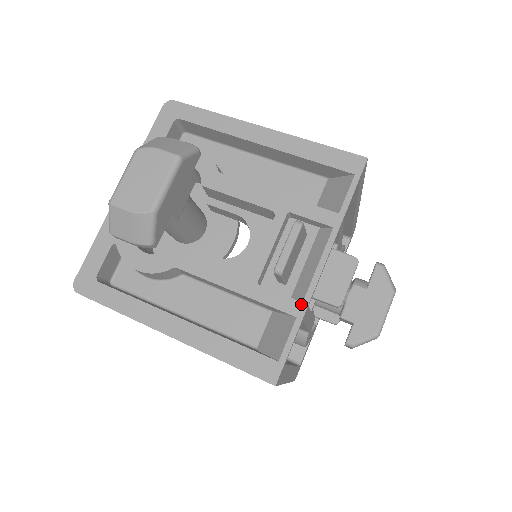
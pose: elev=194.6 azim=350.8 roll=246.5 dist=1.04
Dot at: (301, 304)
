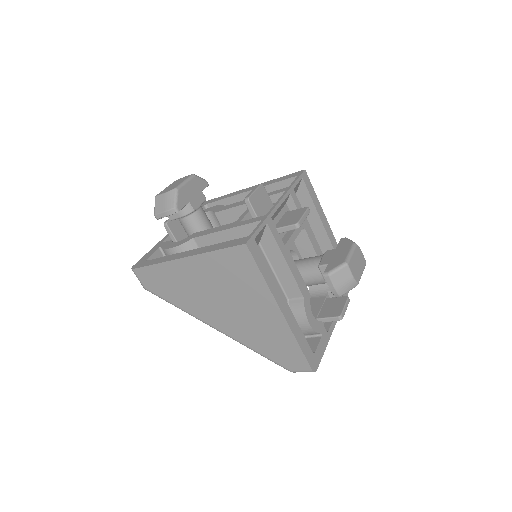
Dot at: (265, 216)
